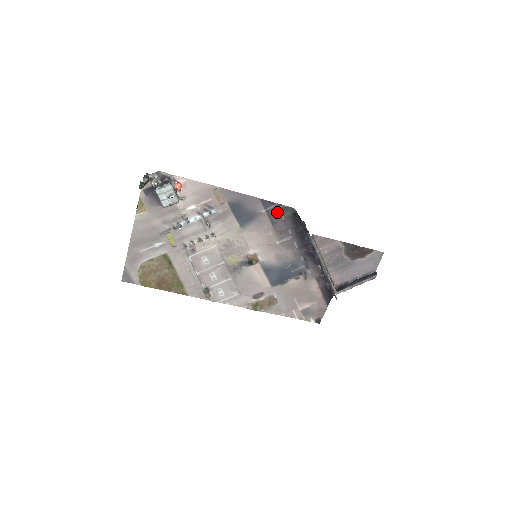
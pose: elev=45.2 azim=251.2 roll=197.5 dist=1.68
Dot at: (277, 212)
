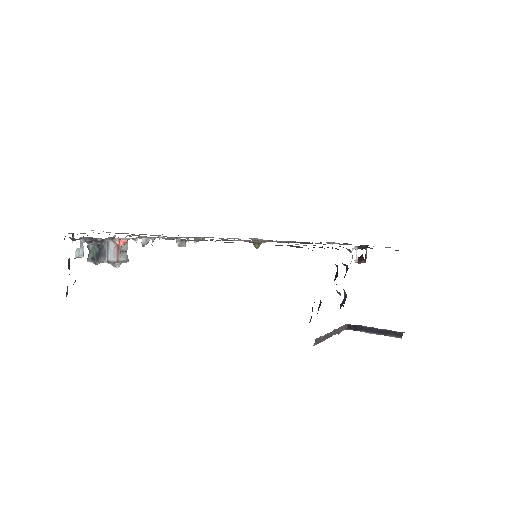
Dot at: occluded
